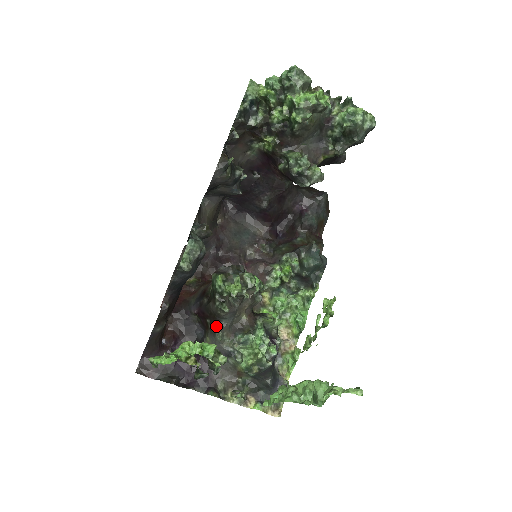
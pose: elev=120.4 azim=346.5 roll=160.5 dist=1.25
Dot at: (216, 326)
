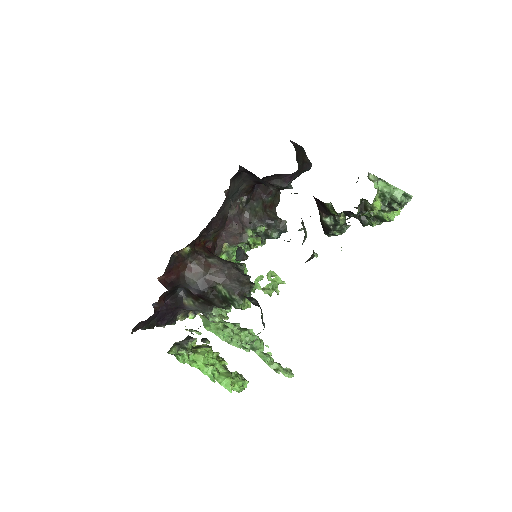
Dot at: (209, 308)
